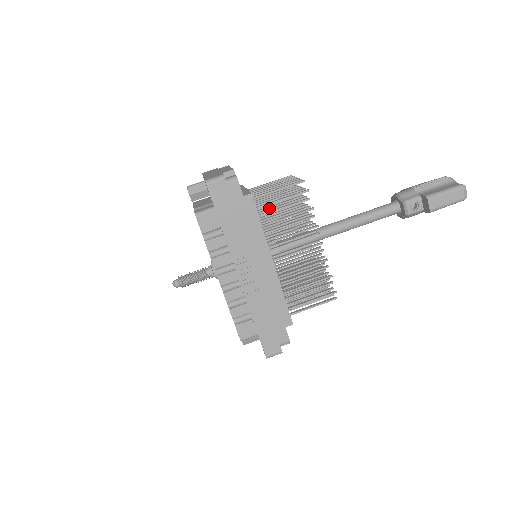
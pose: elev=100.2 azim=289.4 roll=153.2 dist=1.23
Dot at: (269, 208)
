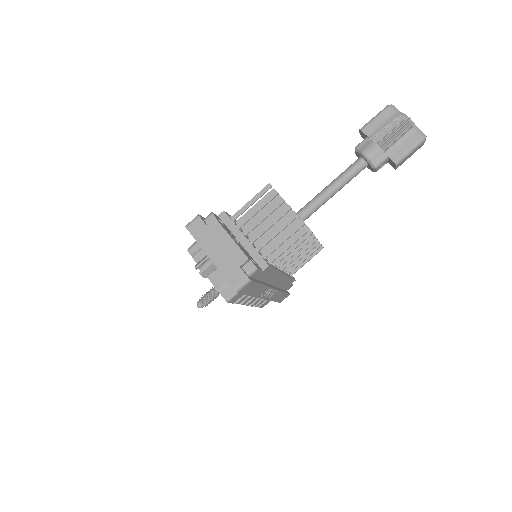
Dot at: occluded
